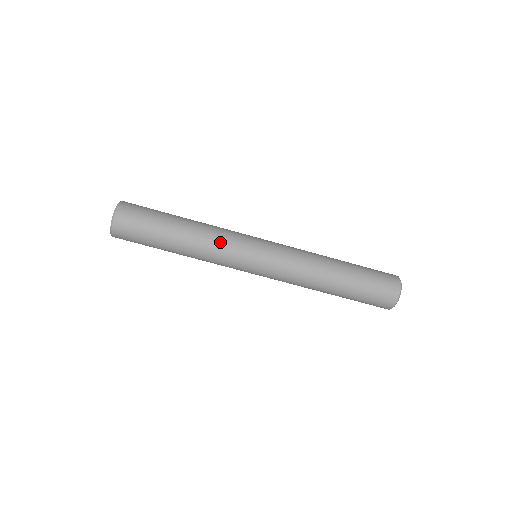
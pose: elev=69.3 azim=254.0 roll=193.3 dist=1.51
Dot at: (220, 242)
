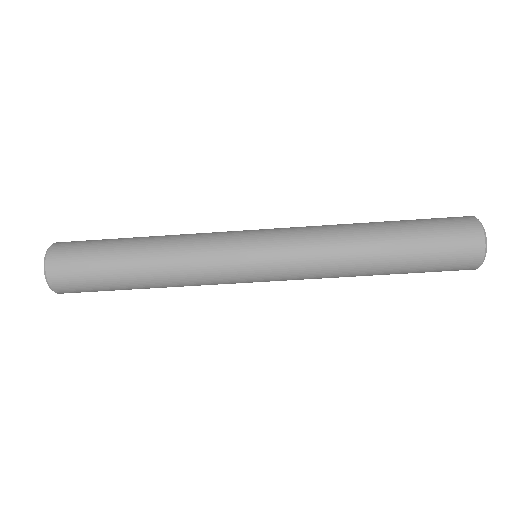
Dot at: (196, 240)
